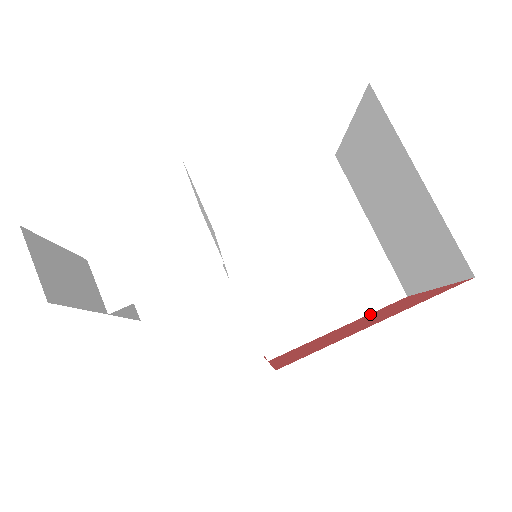
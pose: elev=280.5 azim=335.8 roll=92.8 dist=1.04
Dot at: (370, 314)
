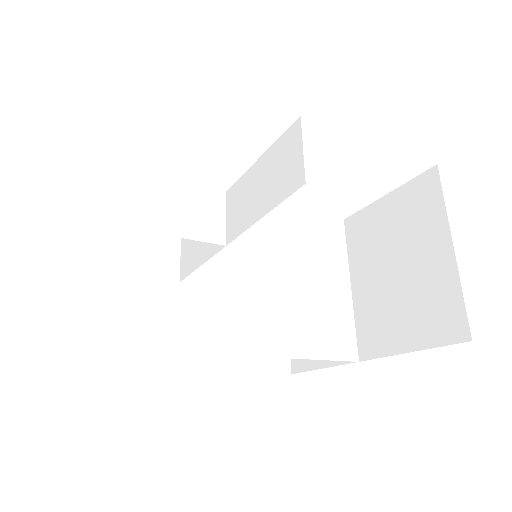
Dot at: occluded
